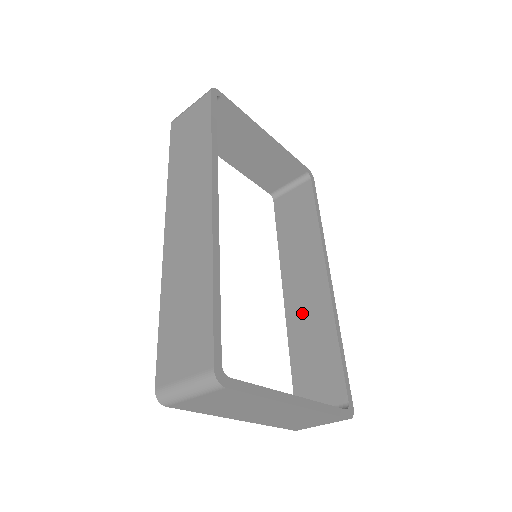
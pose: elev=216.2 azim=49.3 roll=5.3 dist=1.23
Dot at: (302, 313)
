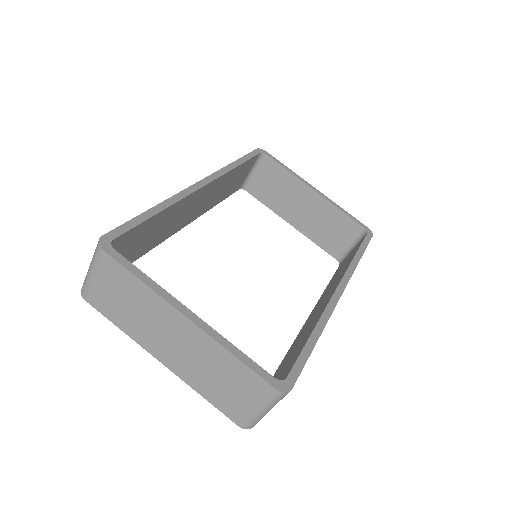
Dot at: (305, 328)
